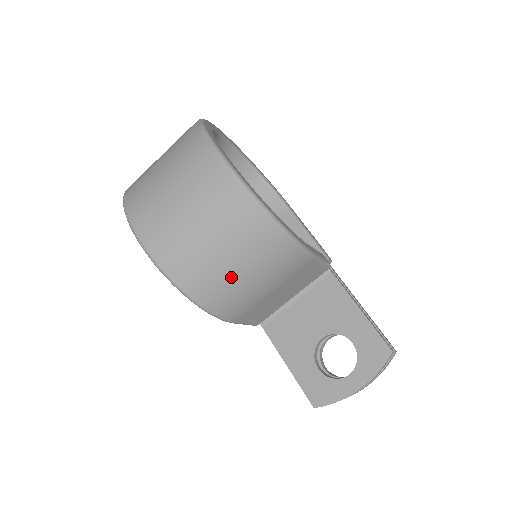
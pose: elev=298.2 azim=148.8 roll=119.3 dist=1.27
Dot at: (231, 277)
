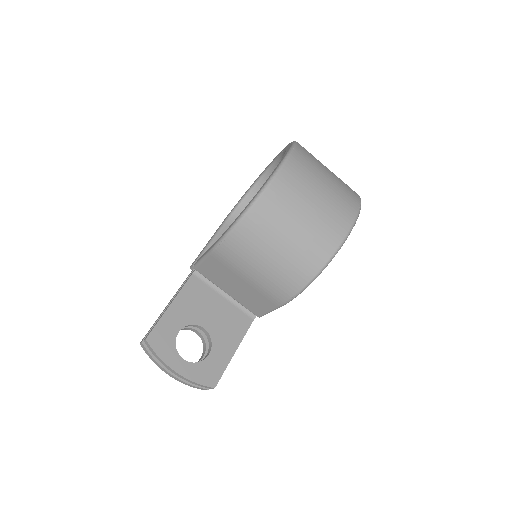
Dot at: (266, 249)
